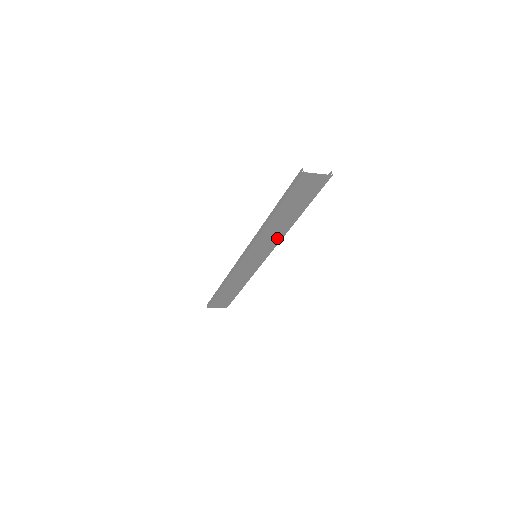
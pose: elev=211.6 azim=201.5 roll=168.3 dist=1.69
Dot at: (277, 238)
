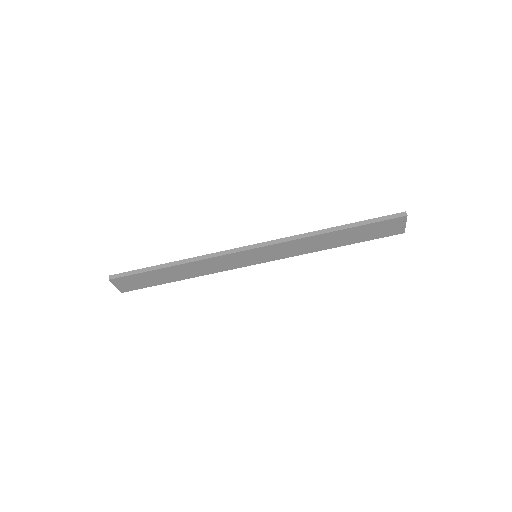
Dot at: (297, 252)
